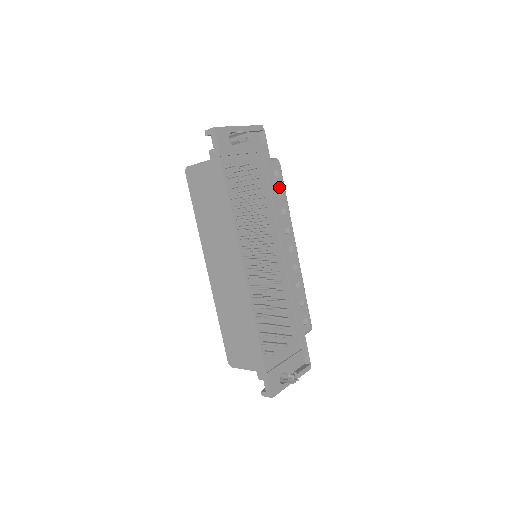
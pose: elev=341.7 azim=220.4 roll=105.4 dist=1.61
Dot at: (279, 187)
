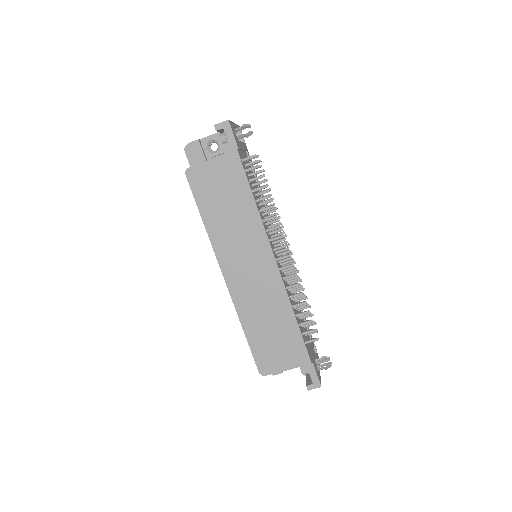
Dot at: occluded
